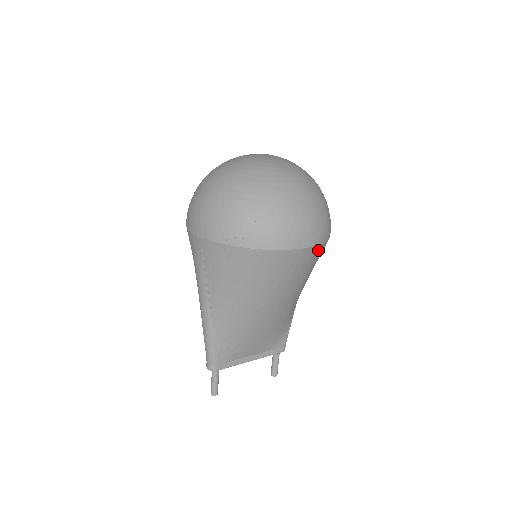
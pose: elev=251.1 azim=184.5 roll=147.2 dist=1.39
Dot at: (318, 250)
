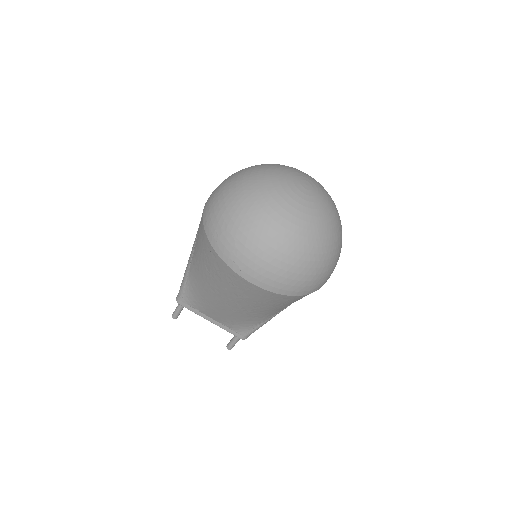
Dot at: (274, 295)
